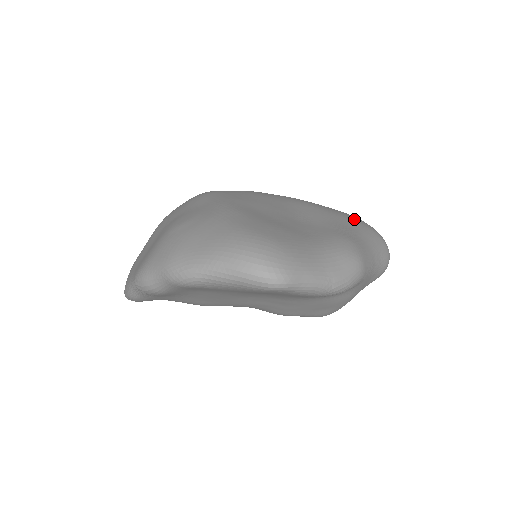
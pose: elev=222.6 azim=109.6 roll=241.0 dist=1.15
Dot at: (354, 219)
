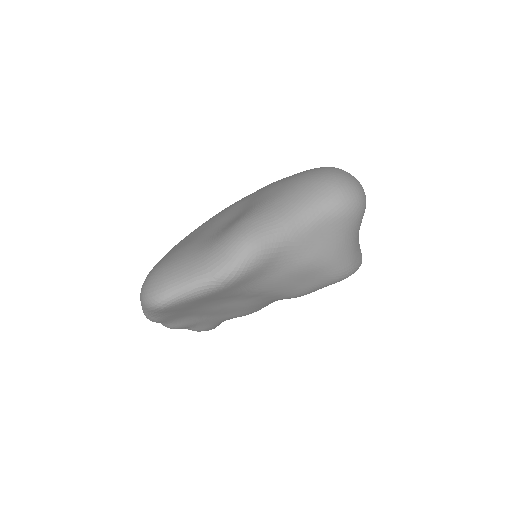
Dot at: (294, 179)
